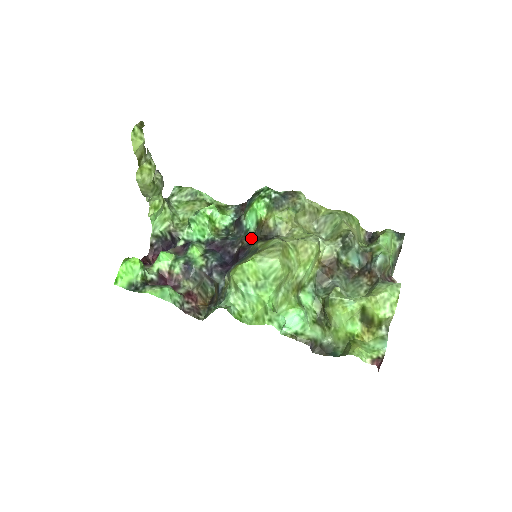
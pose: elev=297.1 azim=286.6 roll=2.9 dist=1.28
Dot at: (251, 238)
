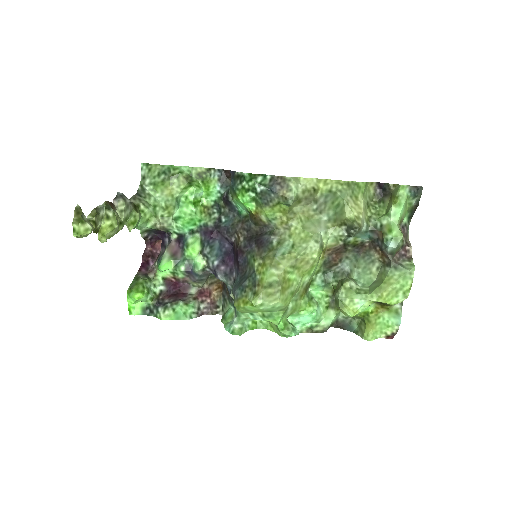
Dot at: (246, 231)
